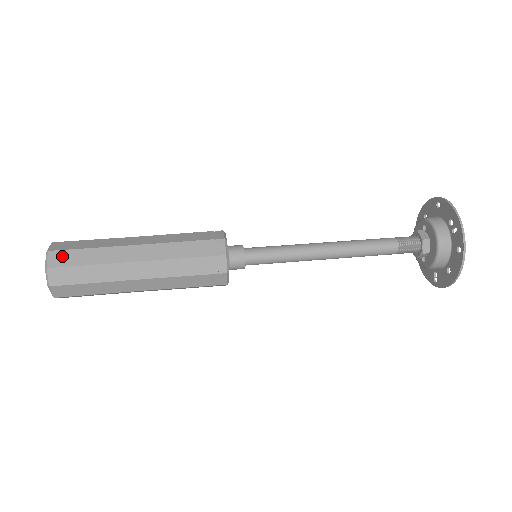
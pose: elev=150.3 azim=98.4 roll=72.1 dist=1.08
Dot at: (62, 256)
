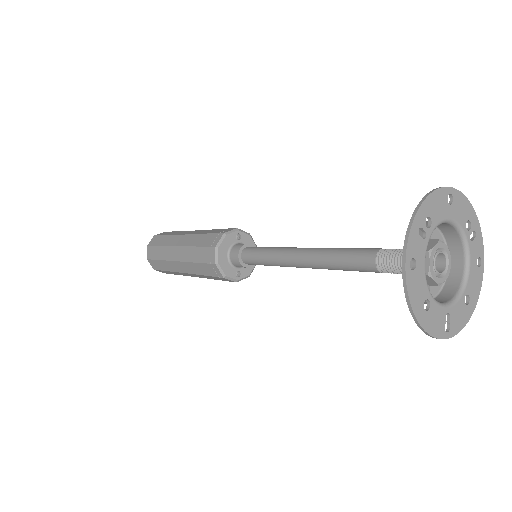
Dot at: (156, 239)
